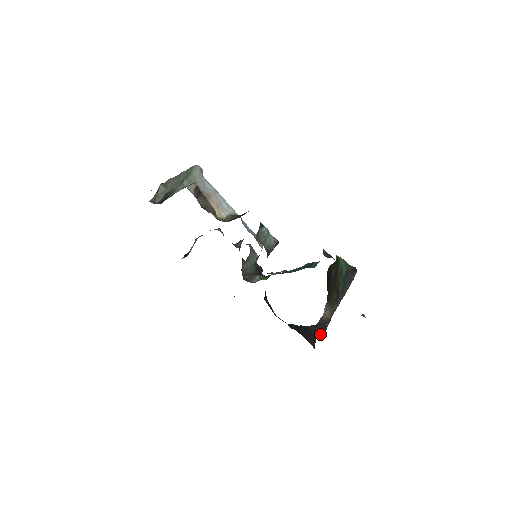
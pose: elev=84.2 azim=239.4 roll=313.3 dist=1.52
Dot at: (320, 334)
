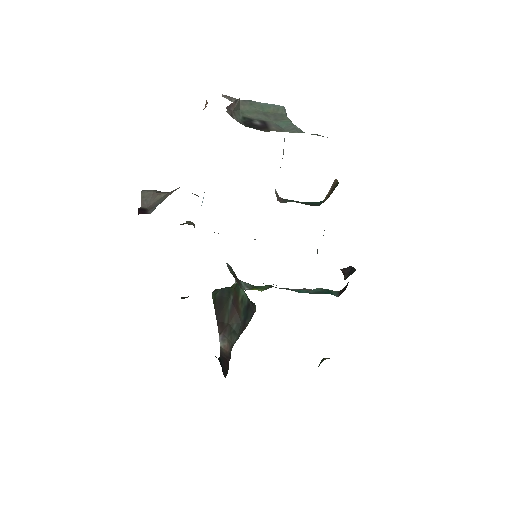
Dot at: (225, 370)
